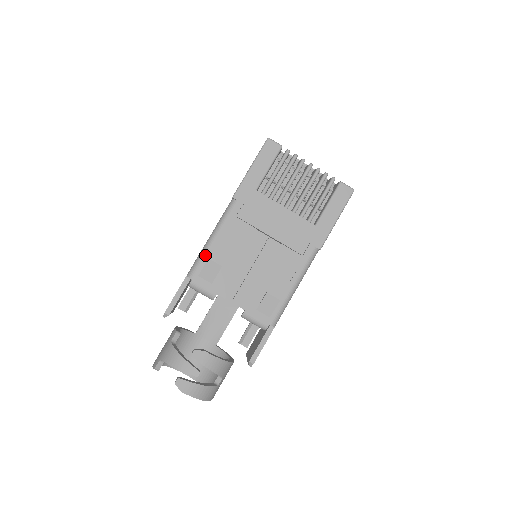
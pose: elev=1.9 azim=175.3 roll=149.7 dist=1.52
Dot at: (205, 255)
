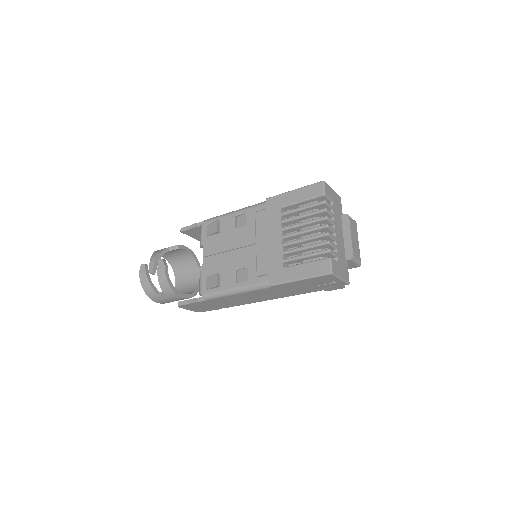
Dot at: (221, 217)
